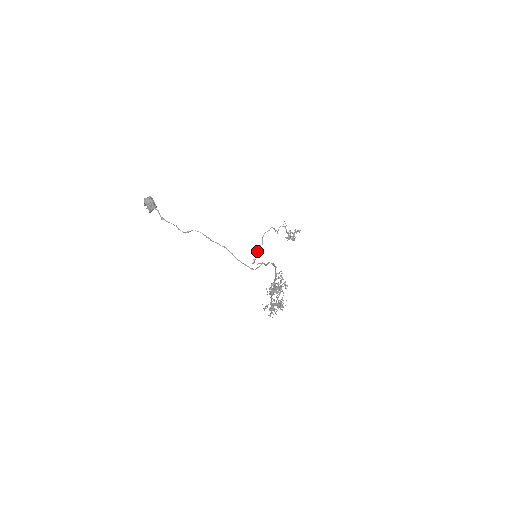
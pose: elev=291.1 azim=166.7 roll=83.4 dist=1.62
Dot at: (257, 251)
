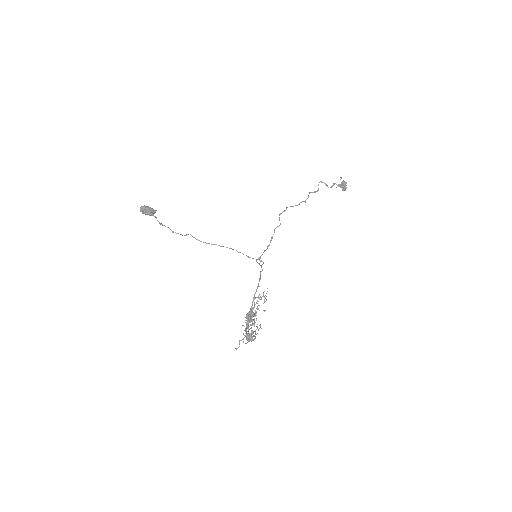
Dot at: occluded
